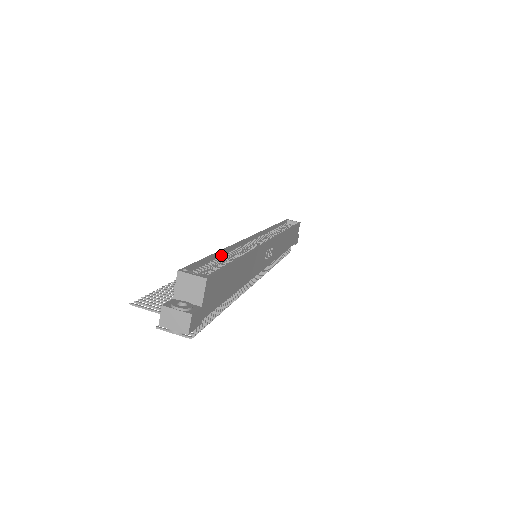
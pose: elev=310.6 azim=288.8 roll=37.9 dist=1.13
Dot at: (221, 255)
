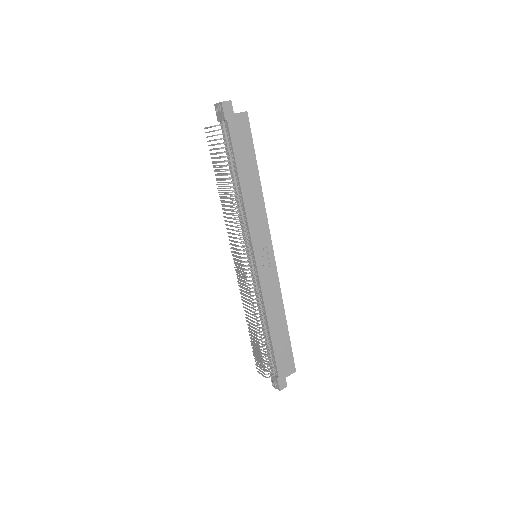
Dot at: occluded
